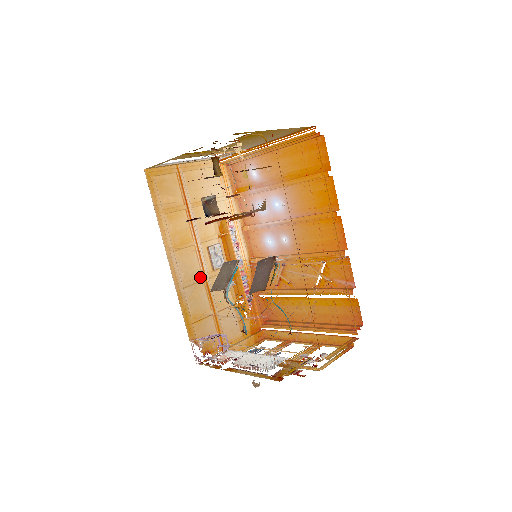
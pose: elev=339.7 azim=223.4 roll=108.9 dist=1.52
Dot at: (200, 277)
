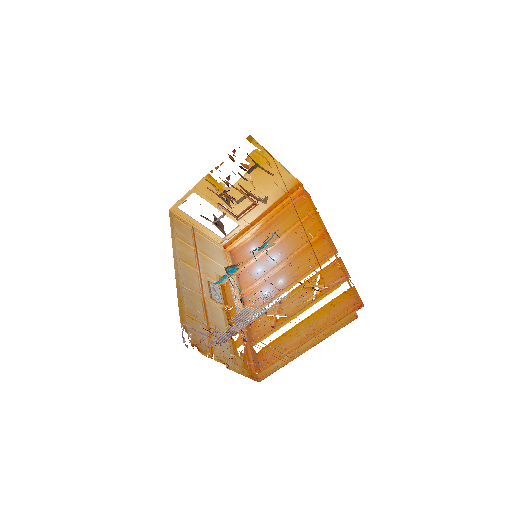
Dot at: (199, 292)
